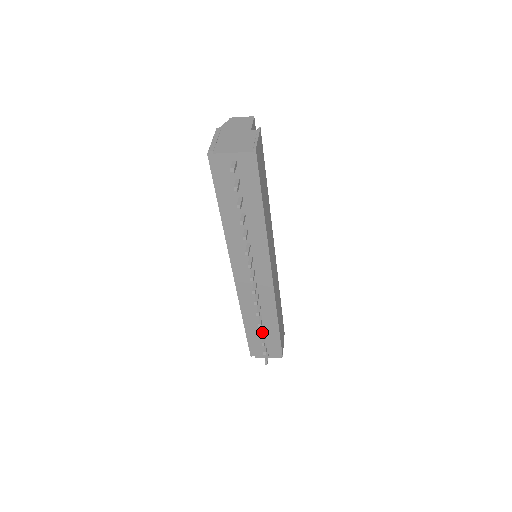
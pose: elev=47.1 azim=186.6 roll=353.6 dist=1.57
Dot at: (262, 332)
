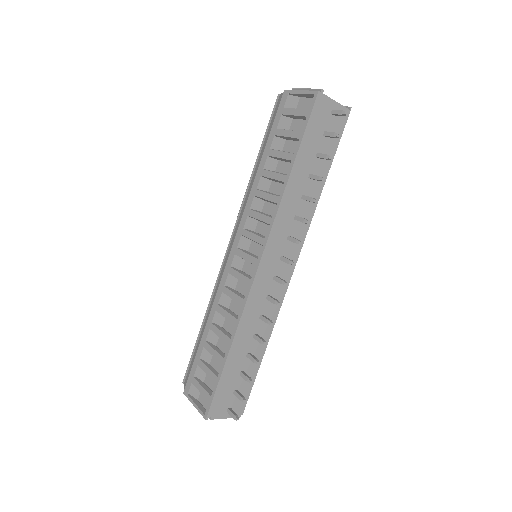
Dot at: occluded
